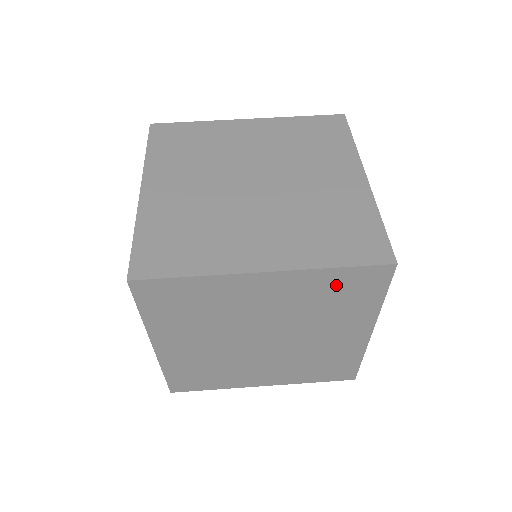
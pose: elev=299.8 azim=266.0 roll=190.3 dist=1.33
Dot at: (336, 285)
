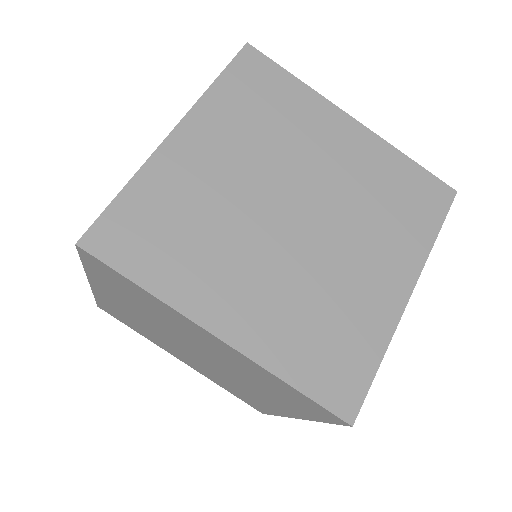
Dot at: (283, 389)
